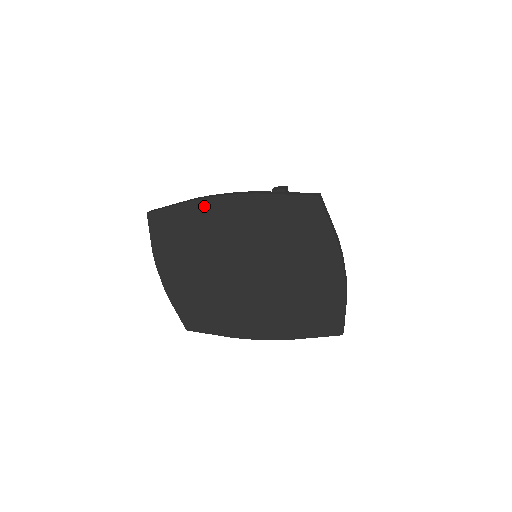
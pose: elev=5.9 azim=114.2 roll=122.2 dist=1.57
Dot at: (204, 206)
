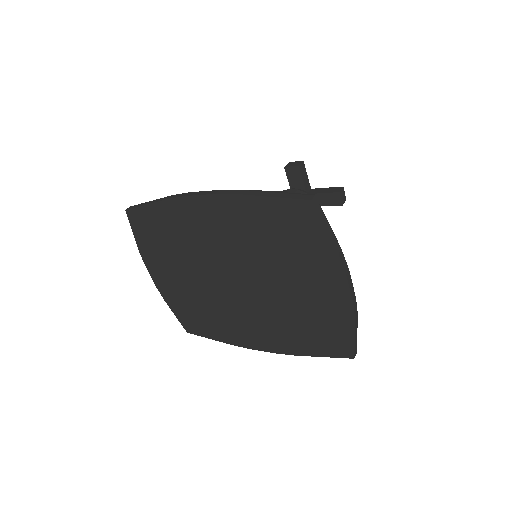
Dot at: (182, 206)
